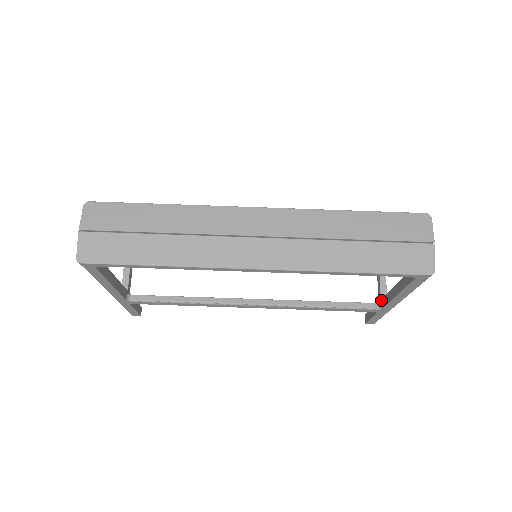
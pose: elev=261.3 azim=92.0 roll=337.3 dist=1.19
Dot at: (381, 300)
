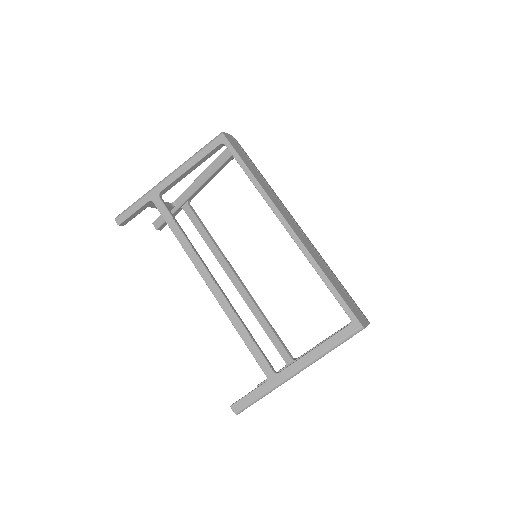
Dot at: occluded
